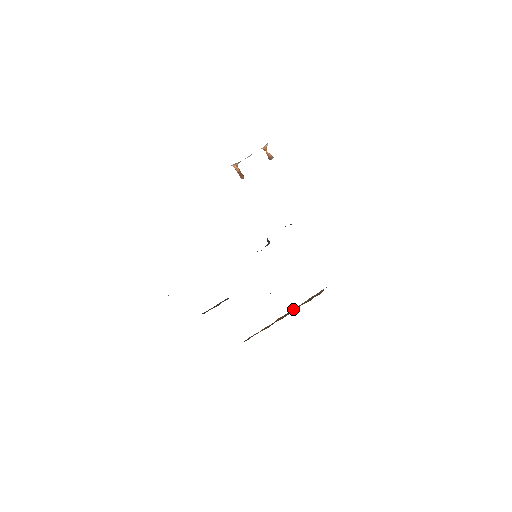
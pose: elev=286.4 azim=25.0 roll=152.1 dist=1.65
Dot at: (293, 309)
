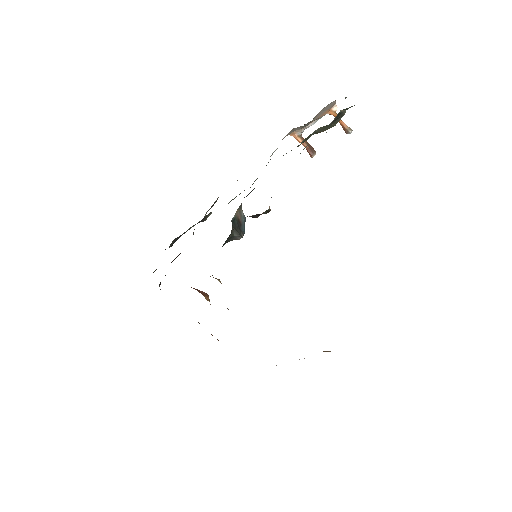
Dot at: occluded
